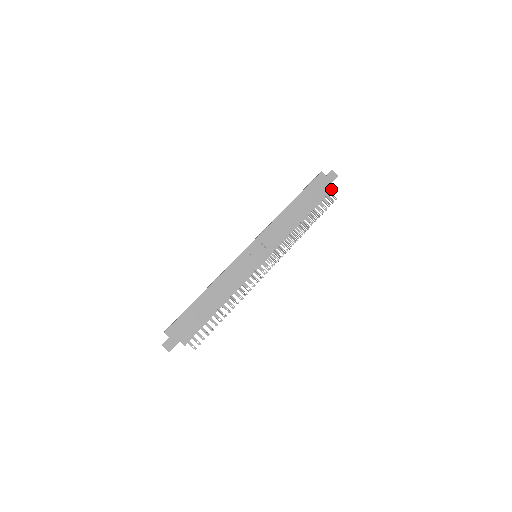
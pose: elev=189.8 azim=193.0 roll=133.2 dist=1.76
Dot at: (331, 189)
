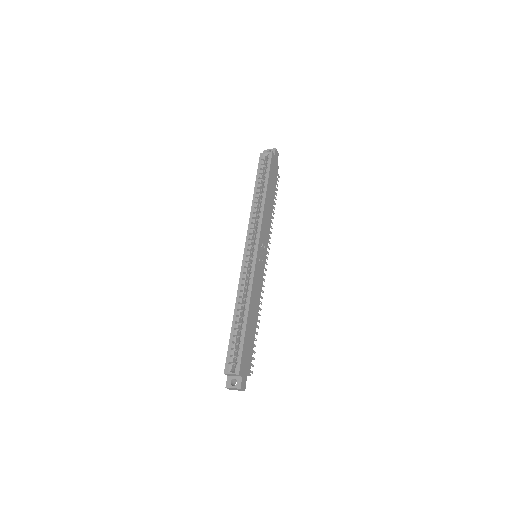
Dot at: (277, 168)
